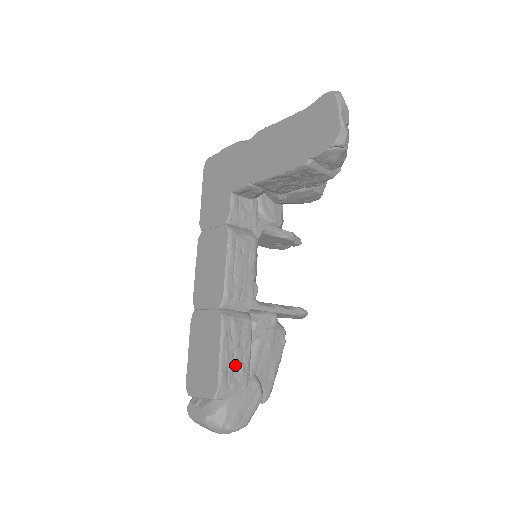
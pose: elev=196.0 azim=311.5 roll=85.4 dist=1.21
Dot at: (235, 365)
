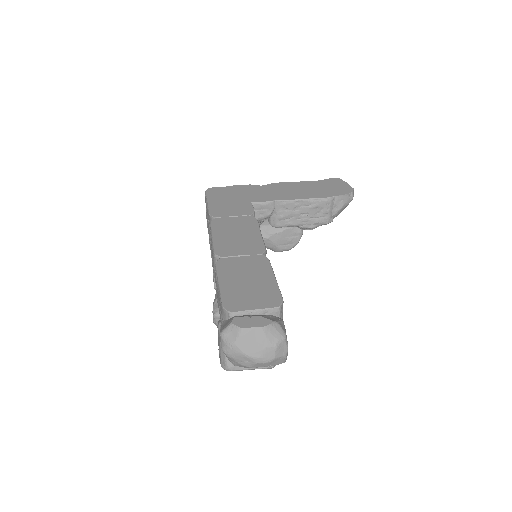
Dot at: occluded
